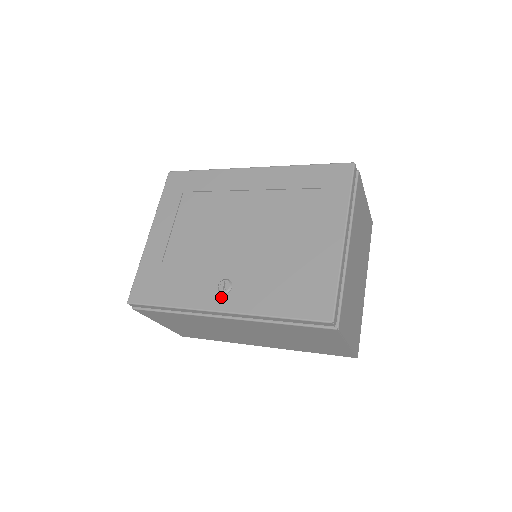
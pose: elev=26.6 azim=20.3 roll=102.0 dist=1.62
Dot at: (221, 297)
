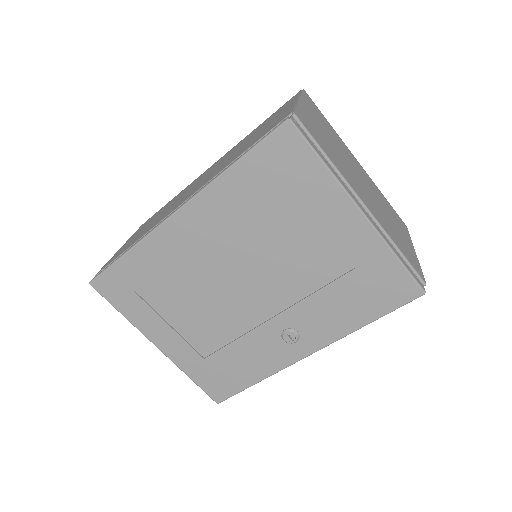
Dot at: (297, 346)
